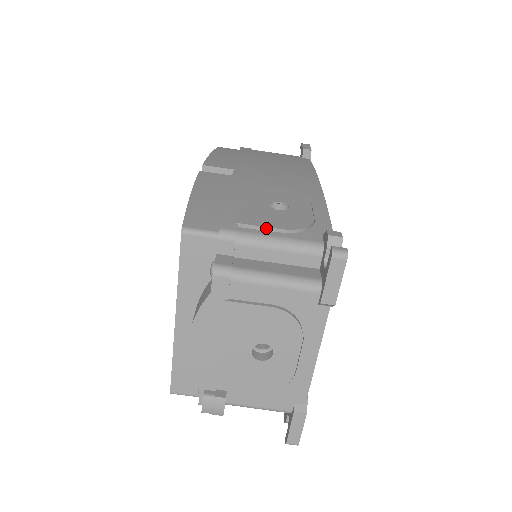
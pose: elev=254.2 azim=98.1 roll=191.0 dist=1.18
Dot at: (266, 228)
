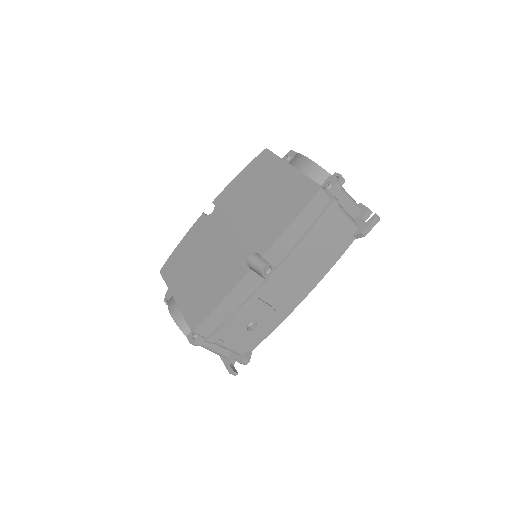
Dot at: (228, 343)
